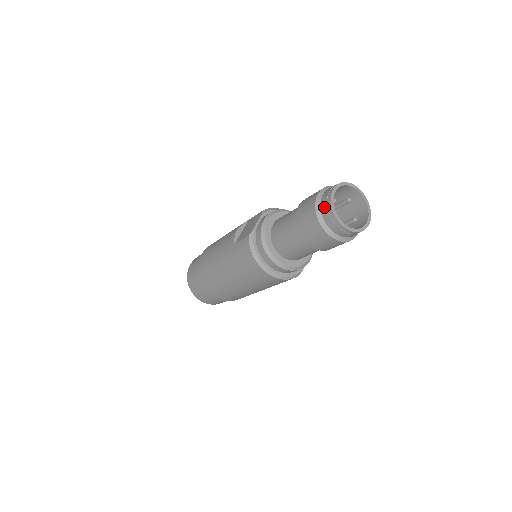
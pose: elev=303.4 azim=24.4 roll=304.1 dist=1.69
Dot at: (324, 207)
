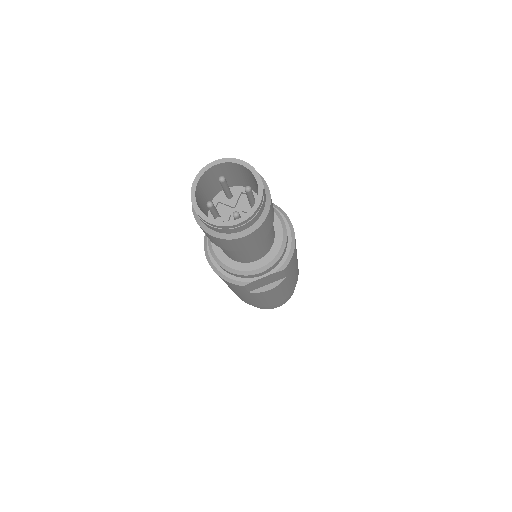
Dot at: occluded
